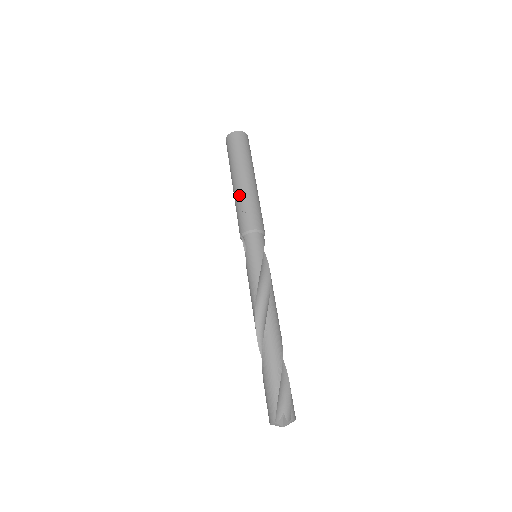
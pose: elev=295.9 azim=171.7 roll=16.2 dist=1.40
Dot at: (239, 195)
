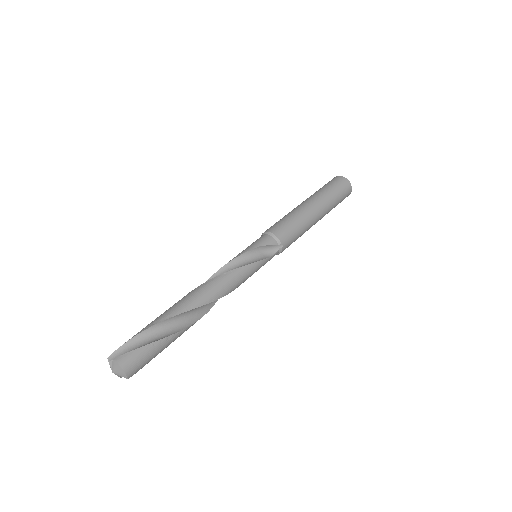
Dot at: occluded
